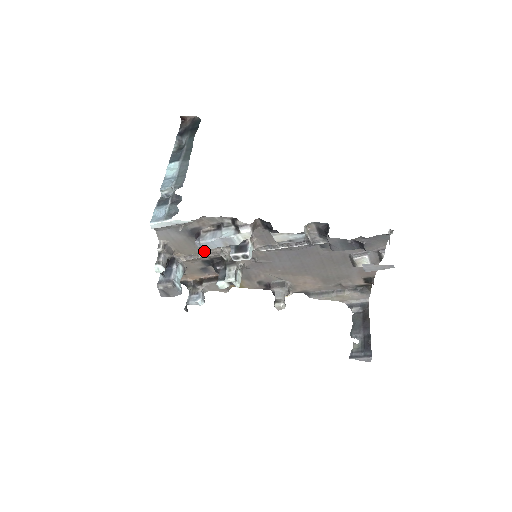
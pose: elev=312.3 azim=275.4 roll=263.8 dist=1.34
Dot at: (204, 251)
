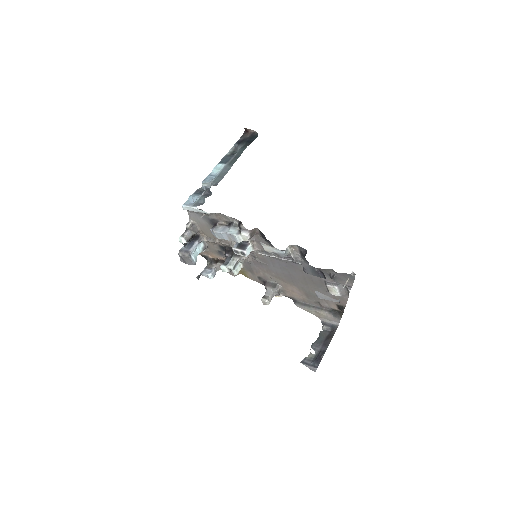
Dot at: occluded
